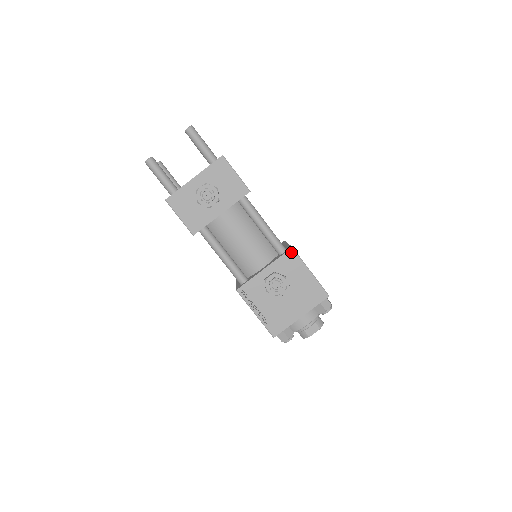
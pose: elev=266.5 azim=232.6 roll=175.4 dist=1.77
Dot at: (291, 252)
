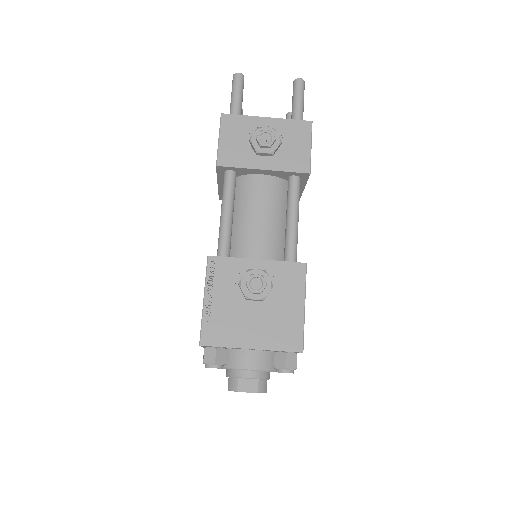
Dot at: (301, 267)
